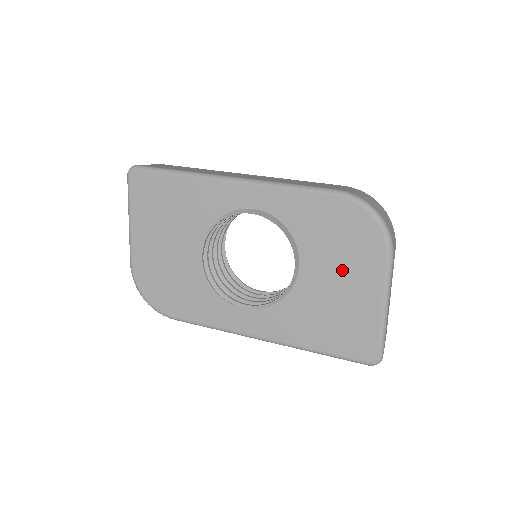
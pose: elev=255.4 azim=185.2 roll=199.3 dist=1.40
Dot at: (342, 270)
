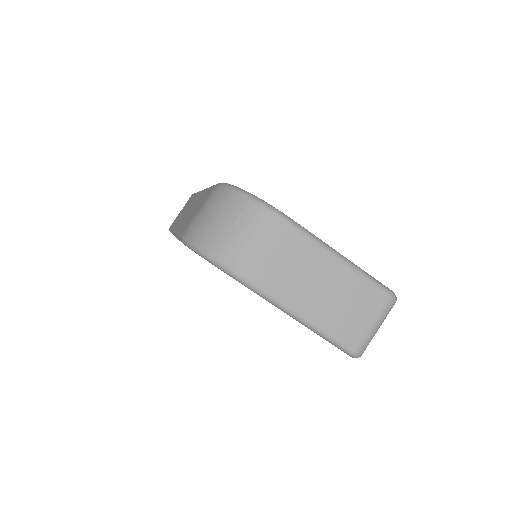
Dot at: occluded
